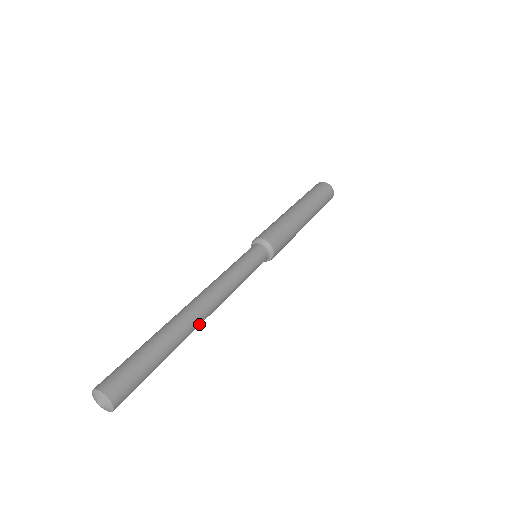
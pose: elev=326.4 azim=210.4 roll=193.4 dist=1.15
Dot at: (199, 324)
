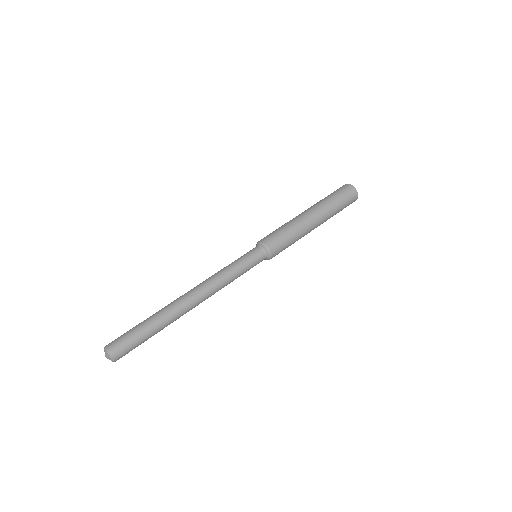
Dot at: occluded
